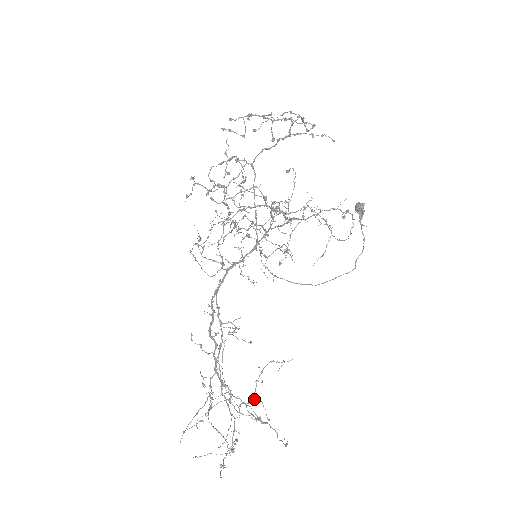
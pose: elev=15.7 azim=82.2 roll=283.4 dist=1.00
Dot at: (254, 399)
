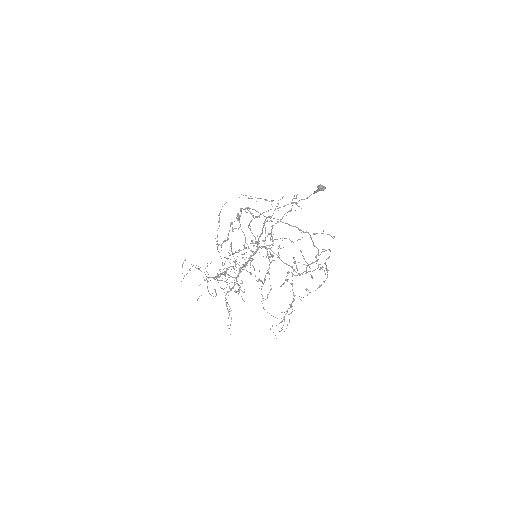
Dot at: occluded
